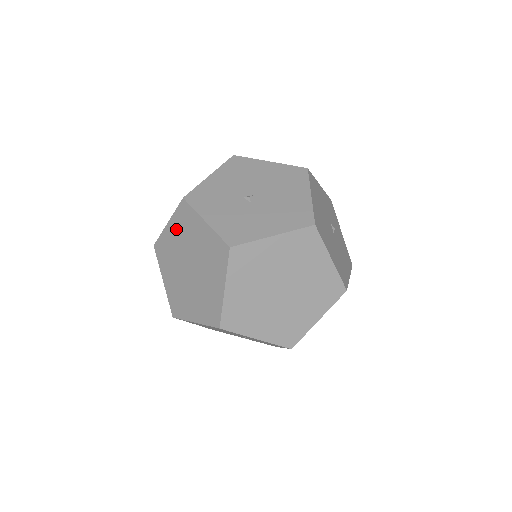
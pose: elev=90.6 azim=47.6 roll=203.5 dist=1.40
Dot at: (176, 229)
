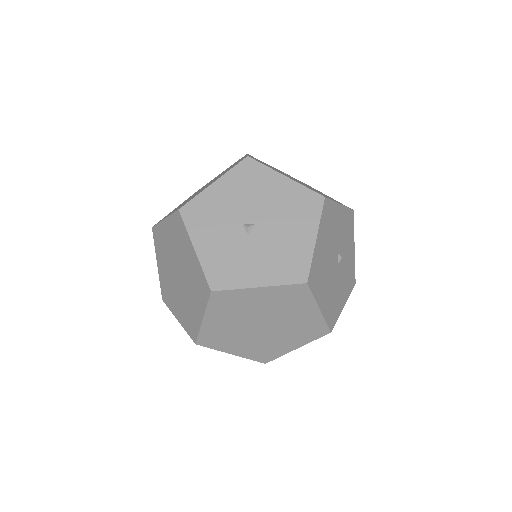
Dot at: (170, 232)
